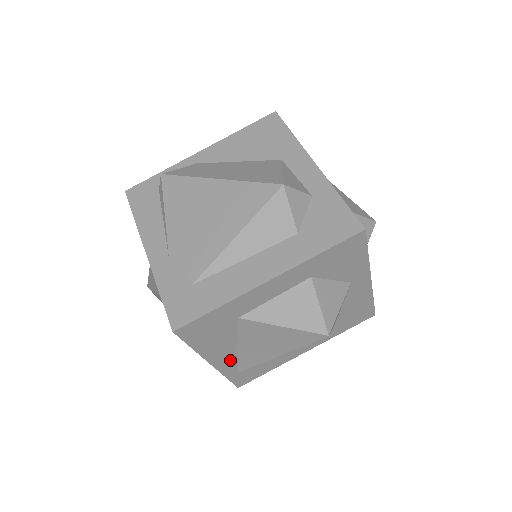
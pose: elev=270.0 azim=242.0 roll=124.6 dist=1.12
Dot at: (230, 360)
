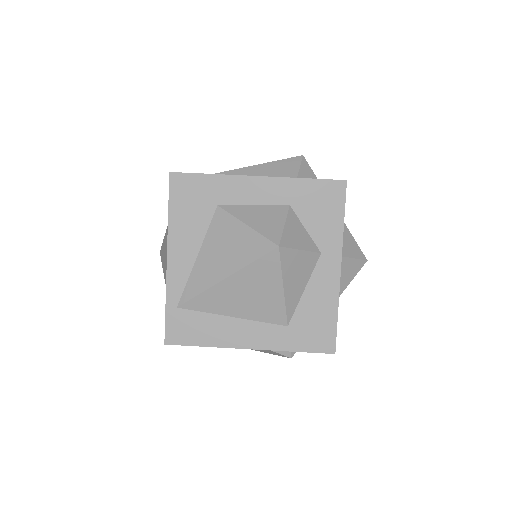
Dot at: (183, 273)
